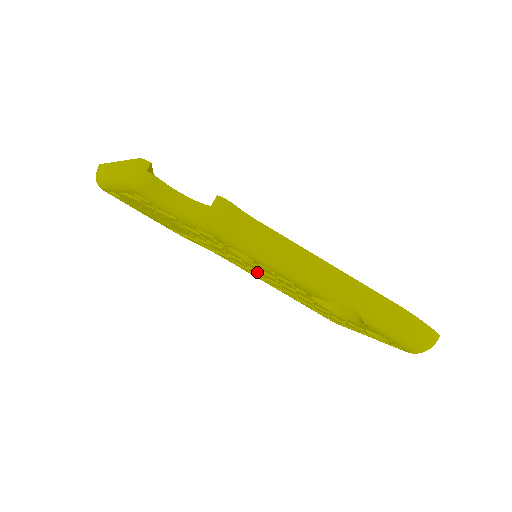
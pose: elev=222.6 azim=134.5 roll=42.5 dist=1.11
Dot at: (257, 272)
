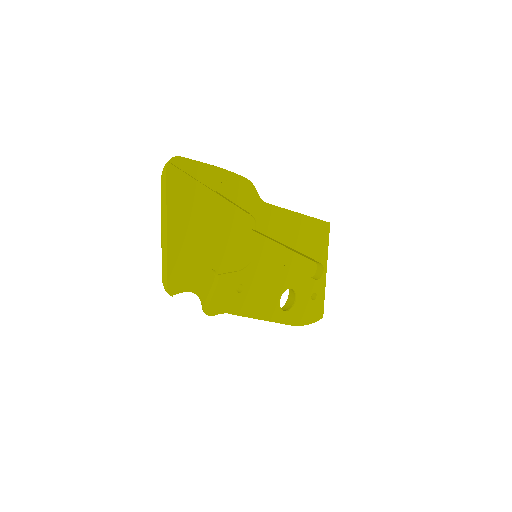
Dot at: occluded
